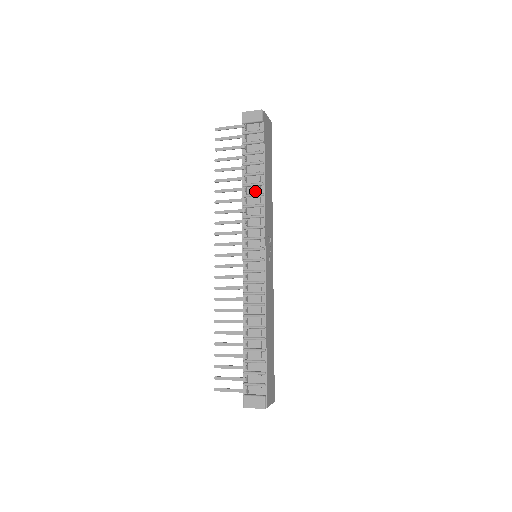
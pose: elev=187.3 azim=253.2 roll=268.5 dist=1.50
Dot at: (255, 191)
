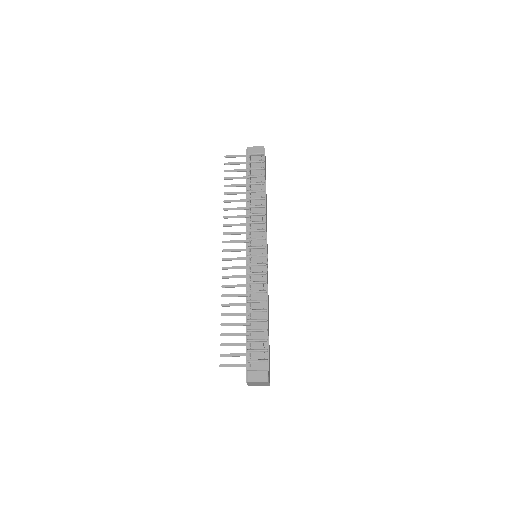
Dot at: (257, 204)
